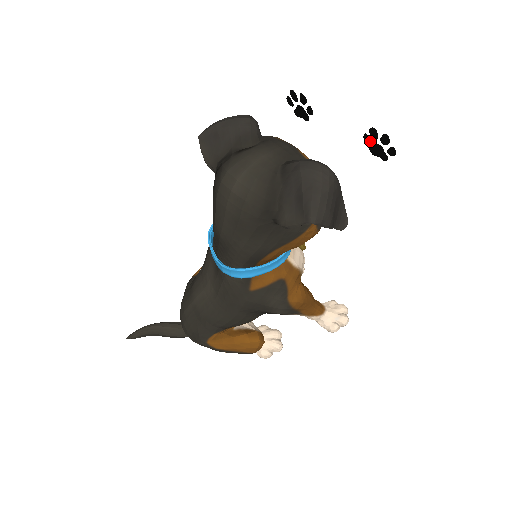
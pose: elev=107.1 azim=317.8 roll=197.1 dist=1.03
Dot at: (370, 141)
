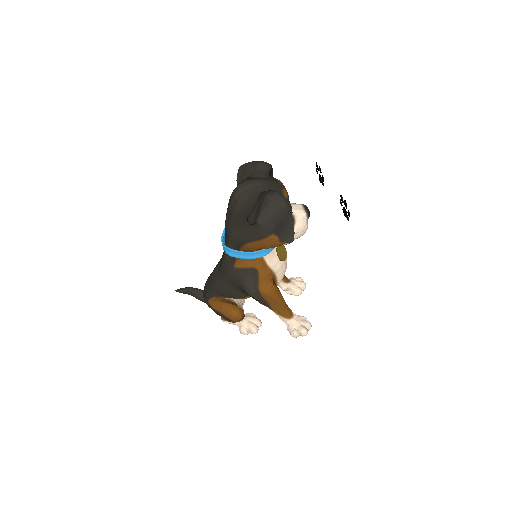
Dot at: occluded
